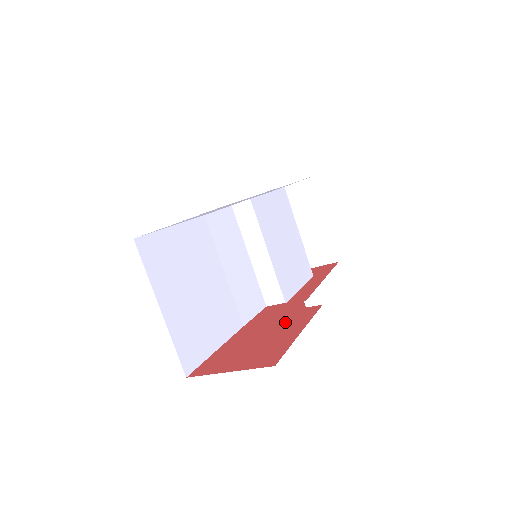
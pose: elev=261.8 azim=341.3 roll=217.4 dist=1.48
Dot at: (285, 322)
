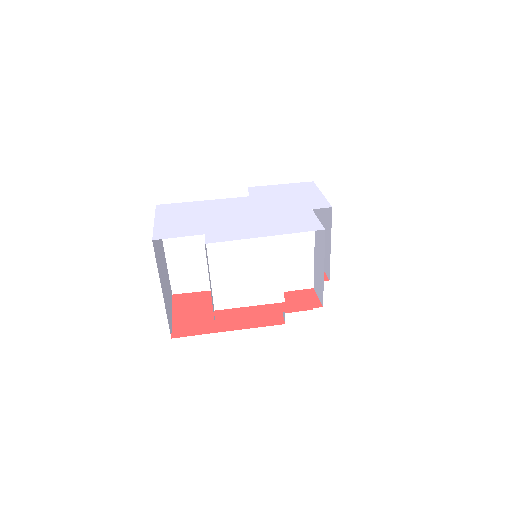
Dot at: occluded
